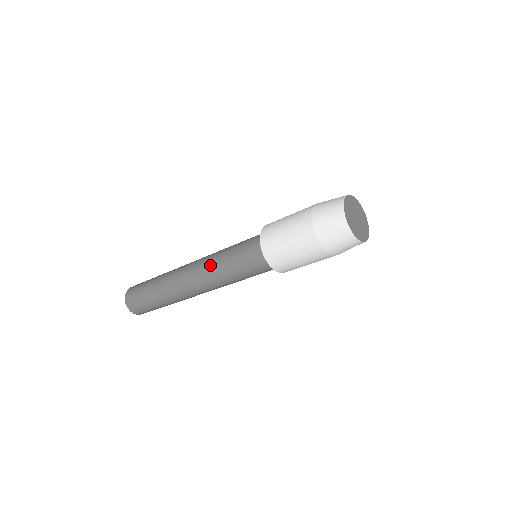
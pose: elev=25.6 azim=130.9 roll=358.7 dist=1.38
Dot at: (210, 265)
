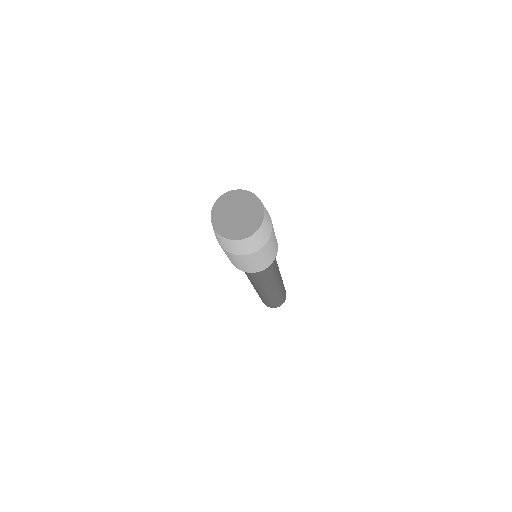
Dot at: (254, 283)
